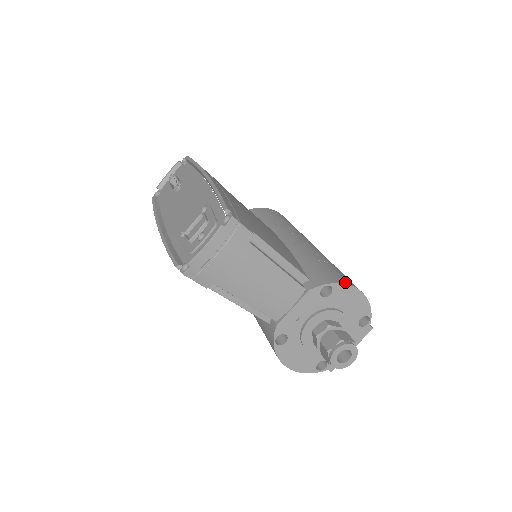
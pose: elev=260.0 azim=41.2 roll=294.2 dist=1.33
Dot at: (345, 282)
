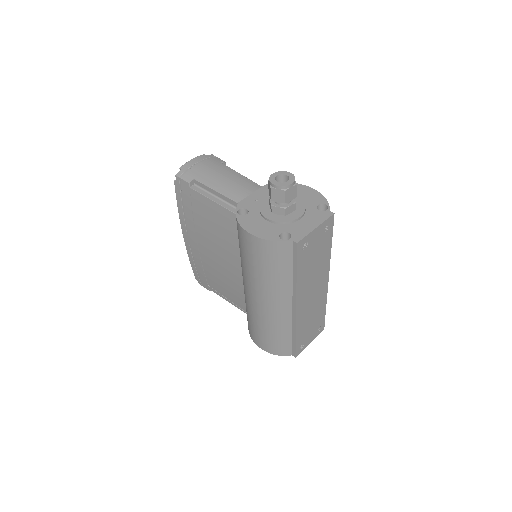
Dot at: (298, 186)
